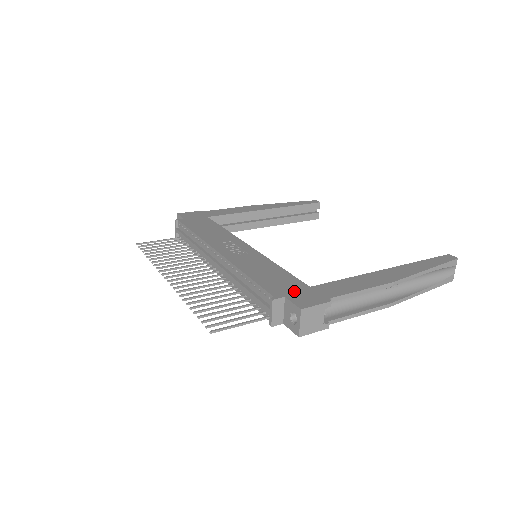
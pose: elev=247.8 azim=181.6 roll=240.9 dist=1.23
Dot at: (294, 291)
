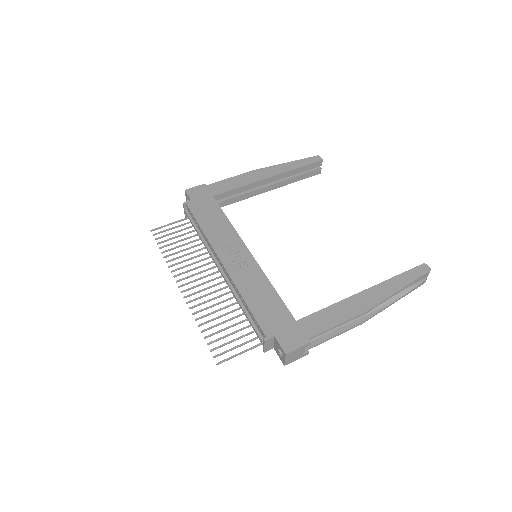
Dot at: (283, 328)
